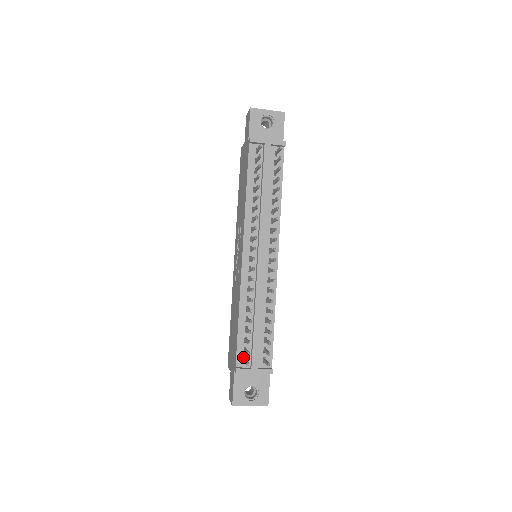
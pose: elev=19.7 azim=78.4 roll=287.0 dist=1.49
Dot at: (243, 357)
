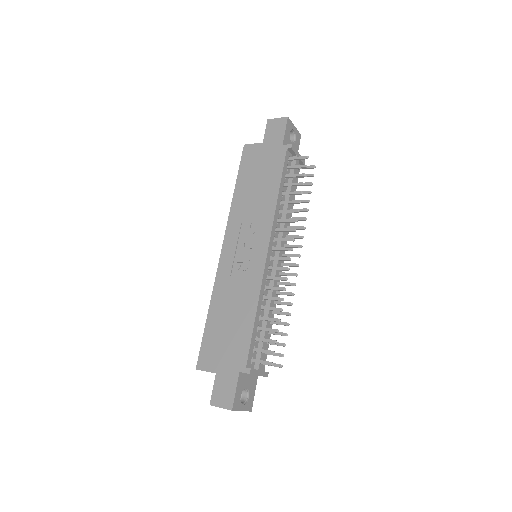
Dot at: (250, 357)
